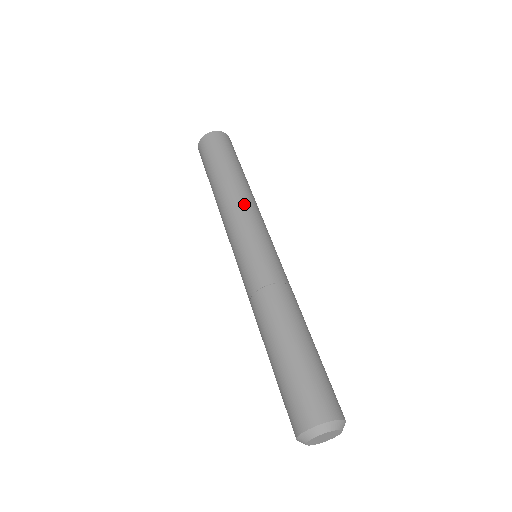
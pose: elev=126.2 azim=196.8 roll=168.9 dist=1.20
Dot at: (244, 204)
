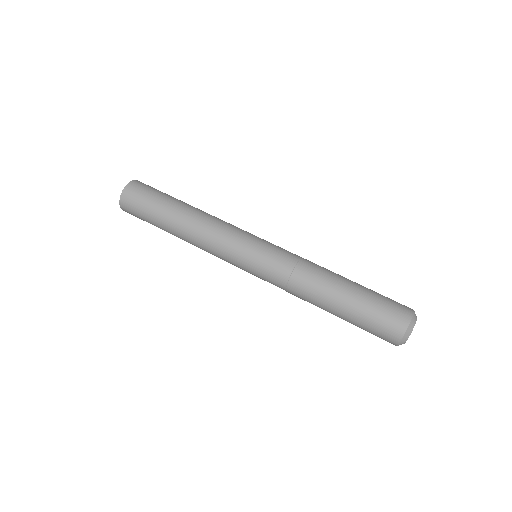
Dot at: (224, 221)
